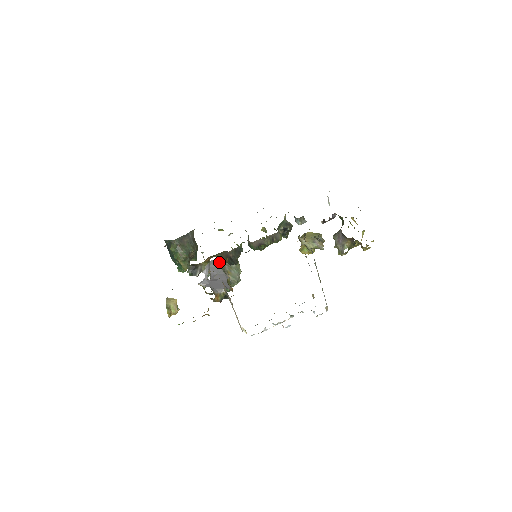
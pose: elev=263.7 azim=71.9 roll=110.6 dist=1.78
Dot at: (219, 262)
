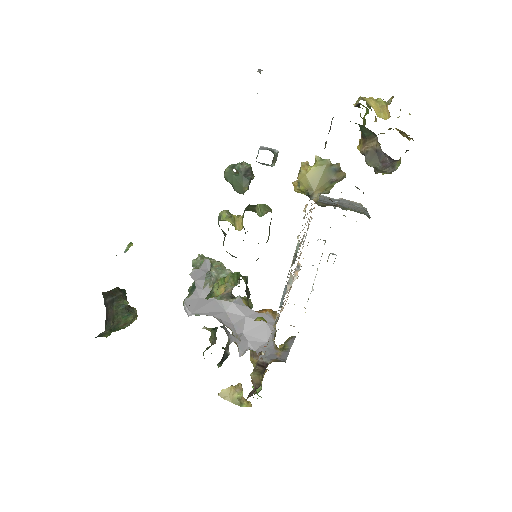
Dot at: (203, 295)
